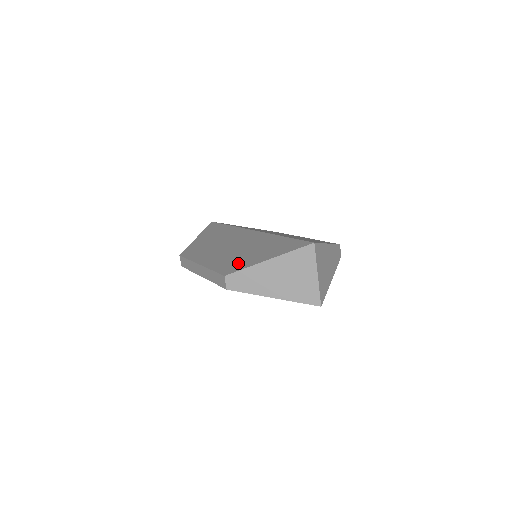
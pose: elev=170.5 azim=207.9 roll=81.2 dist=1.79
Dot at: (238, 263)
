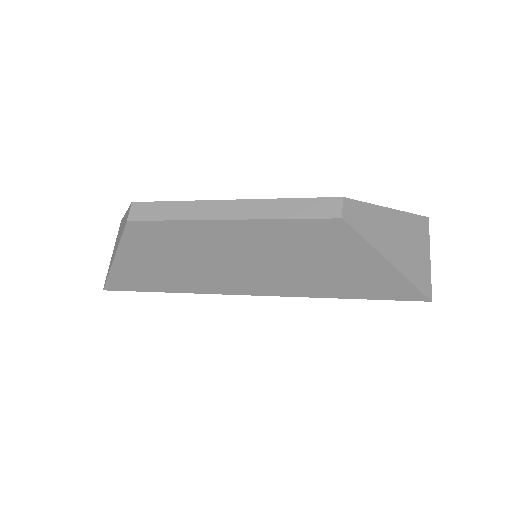
Dot at: occluded
